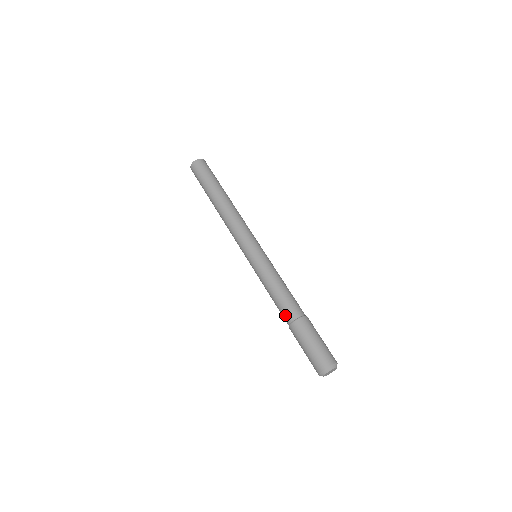
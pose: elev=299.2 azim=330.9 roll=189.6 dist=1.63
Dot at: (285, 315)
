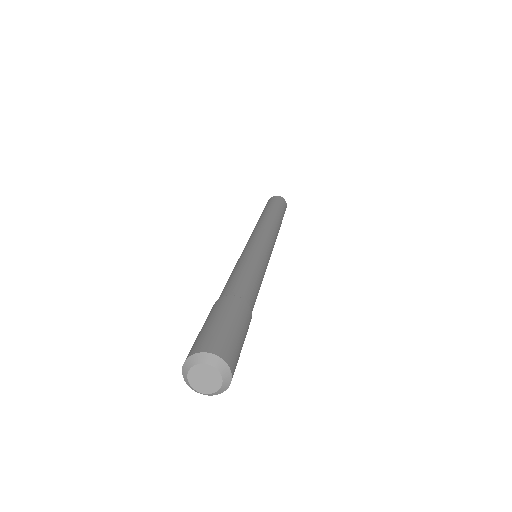
Dot at: occluded
